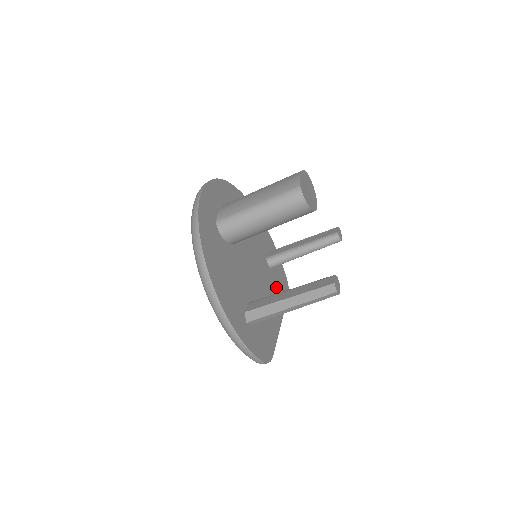
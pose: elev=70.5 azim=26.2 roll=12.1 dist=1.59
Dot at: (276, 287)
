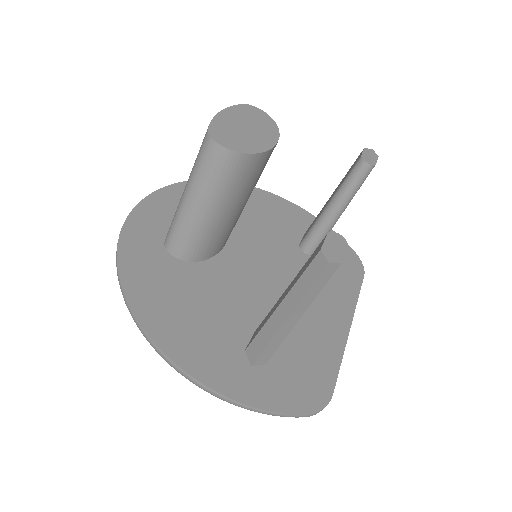
Dot at: occluded
